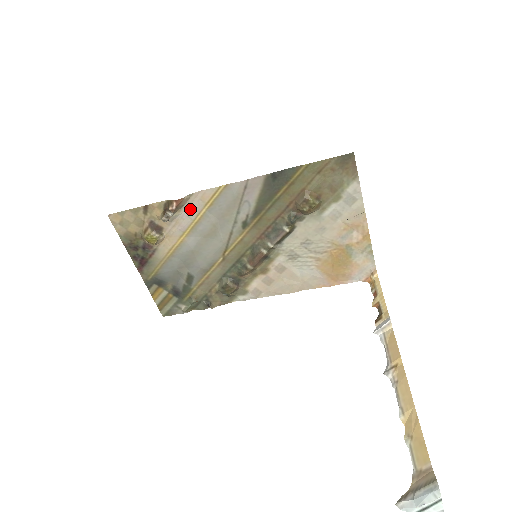
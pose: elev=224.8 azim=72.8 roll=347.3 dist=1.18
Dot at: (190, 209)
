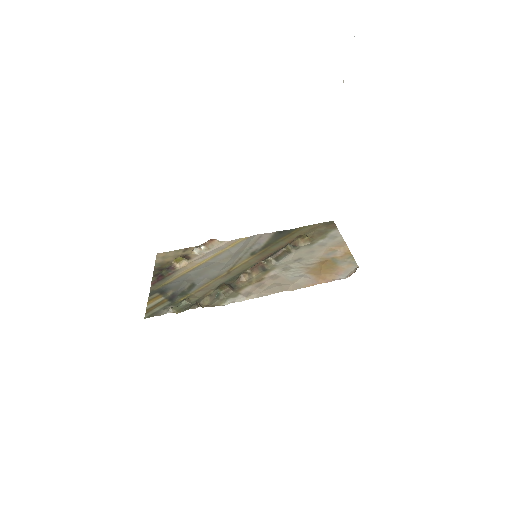
Dot at: (217, 249)
